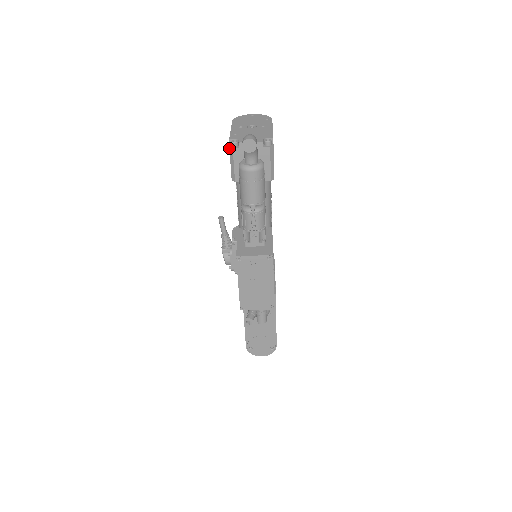
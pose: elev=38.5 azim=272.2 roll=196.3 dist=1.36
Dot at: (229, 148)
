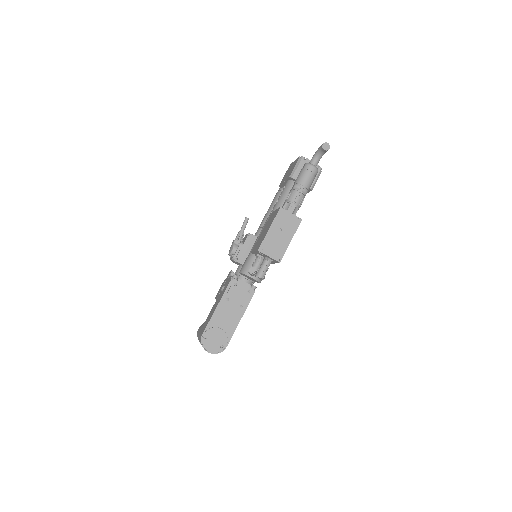
Dot at: (299, 159)
